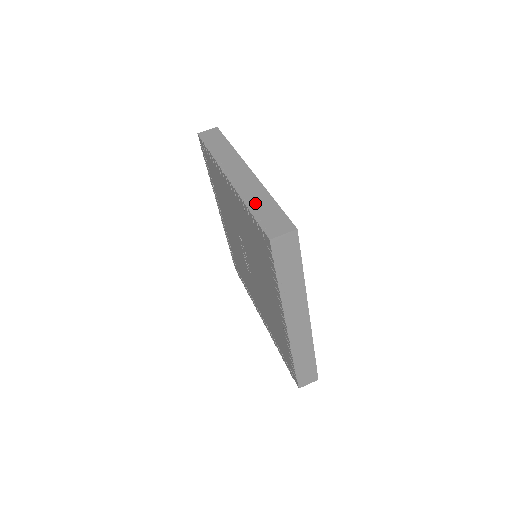
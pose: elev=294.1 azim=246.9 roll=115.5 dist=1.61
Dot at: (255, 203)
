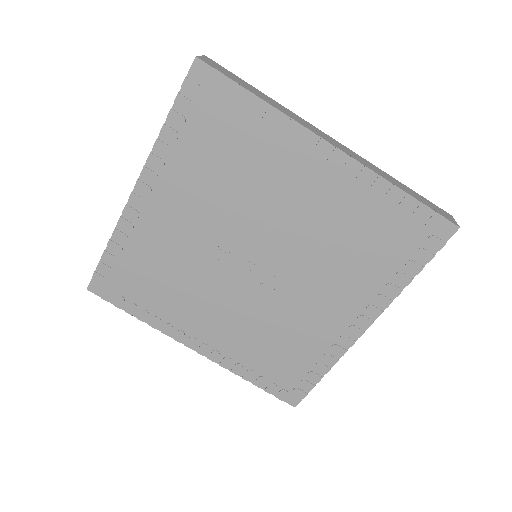
Dot at: occluded
